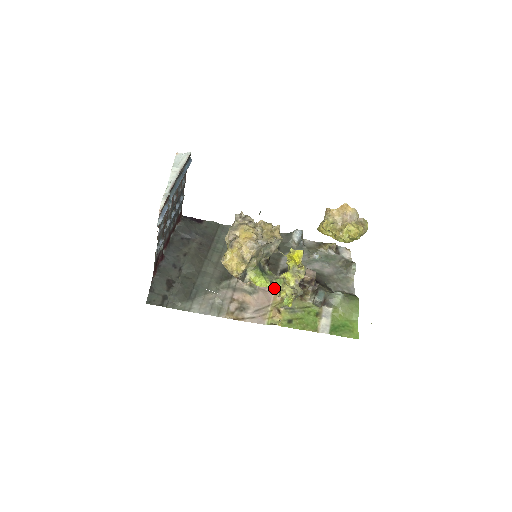
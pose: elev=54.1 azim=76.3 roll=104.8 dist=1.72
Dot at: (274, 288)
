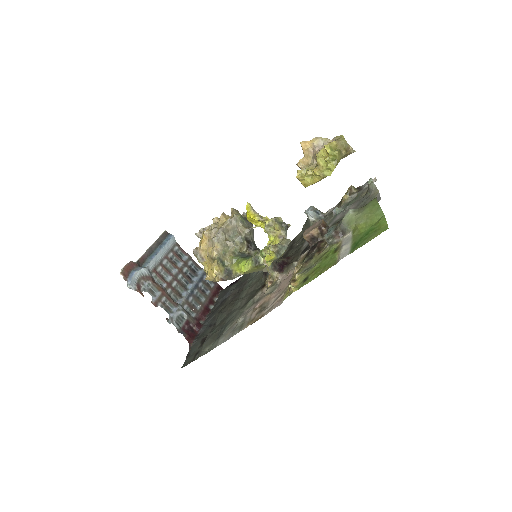
Dot at: (269, 263)
